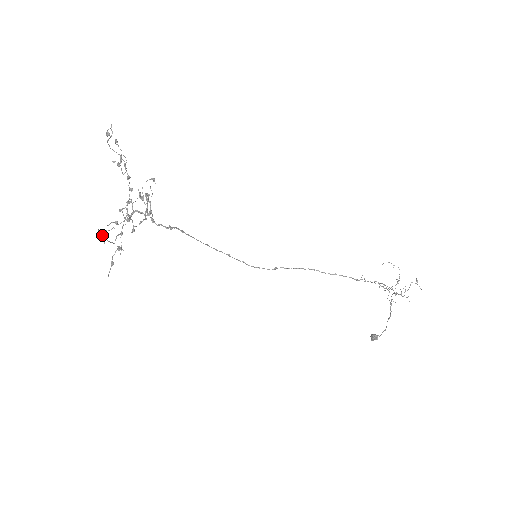
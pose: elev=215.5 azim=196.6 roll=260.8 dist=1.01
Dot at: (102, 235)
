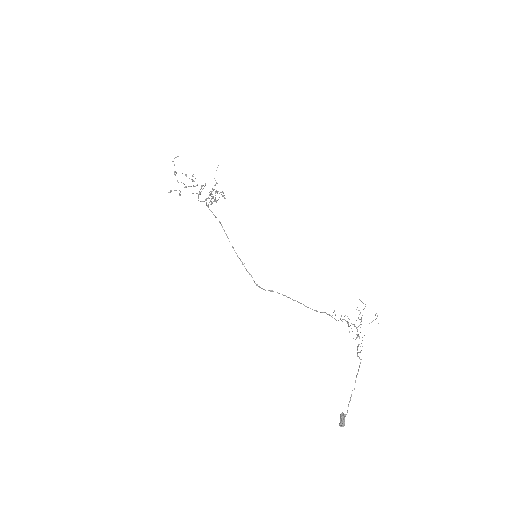
Dot at: (175, 171)
